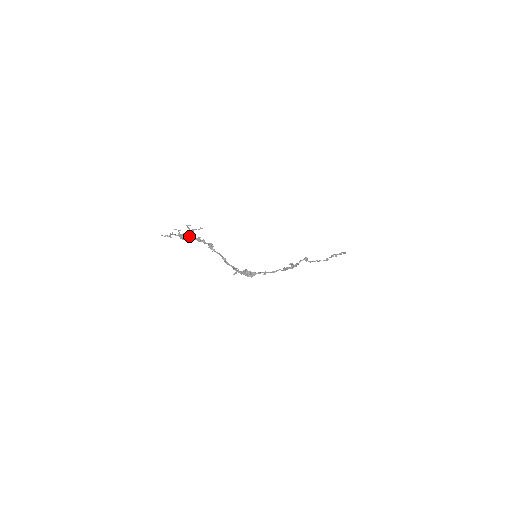
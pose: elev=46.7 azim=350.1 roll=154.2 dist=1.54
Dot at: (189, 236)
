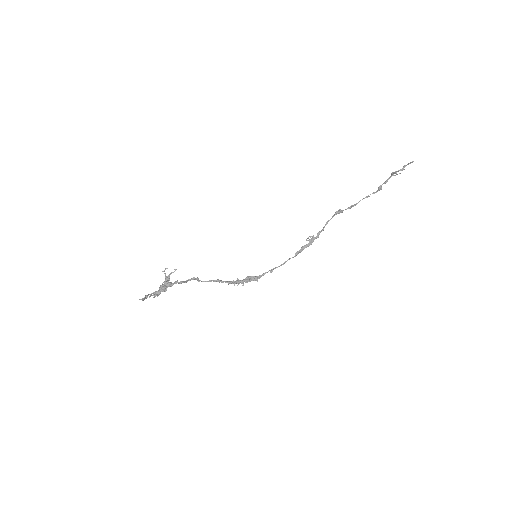
Dot at: (159, 294)
